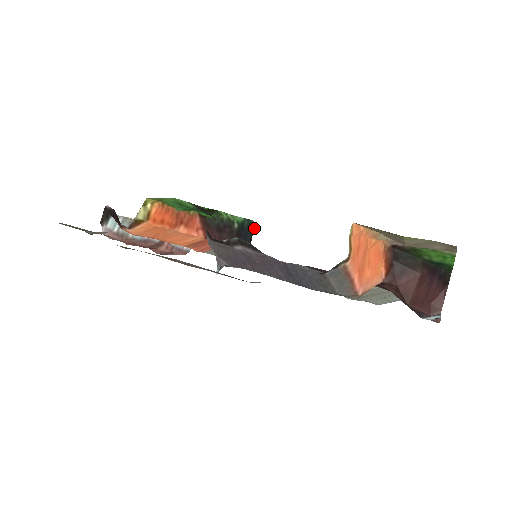
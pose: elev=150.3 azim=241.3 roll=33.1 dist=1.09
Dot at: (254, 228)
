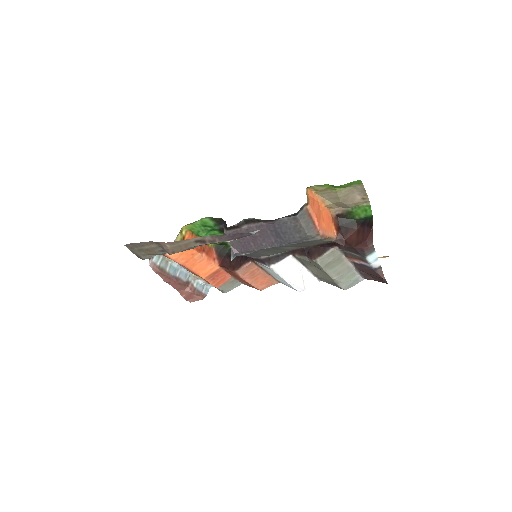
Dot at: occluded
